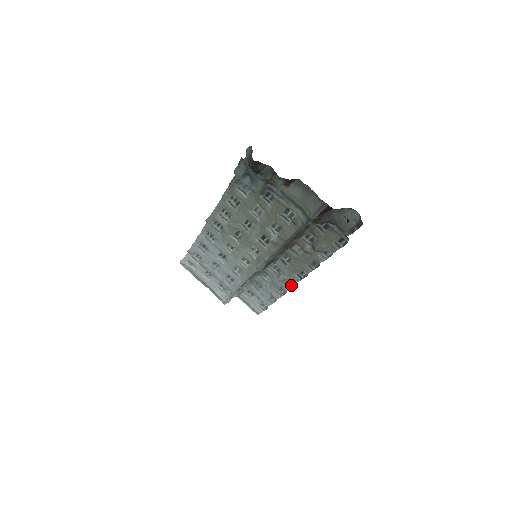
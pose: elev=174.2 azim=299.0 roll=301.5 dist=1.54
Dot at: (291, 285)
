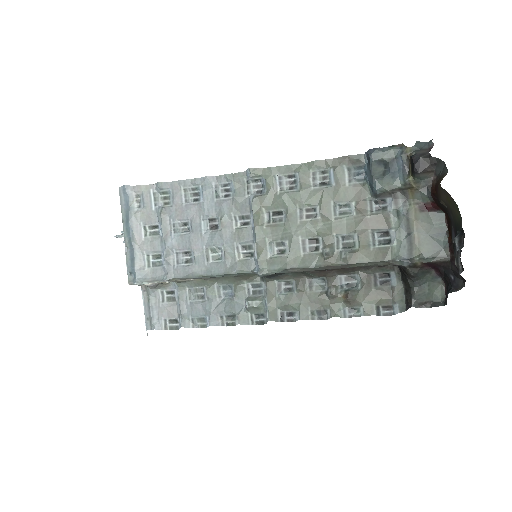
Dot at: (254, 320)
